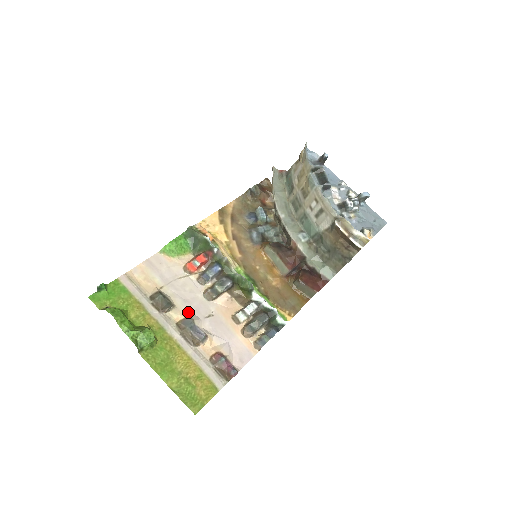
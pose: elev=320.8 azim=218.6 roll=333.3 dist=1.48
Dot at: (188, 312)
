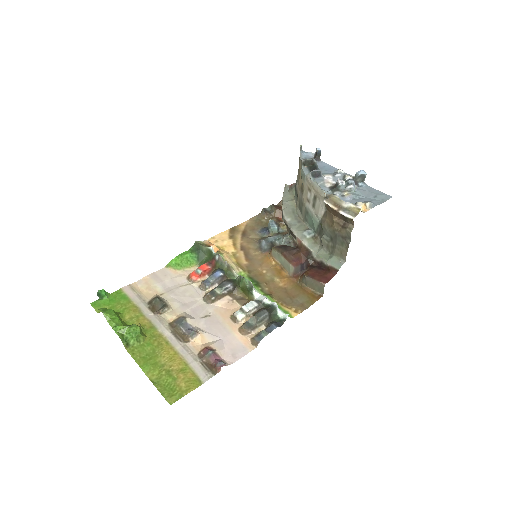
Dot at: (183, 313)
